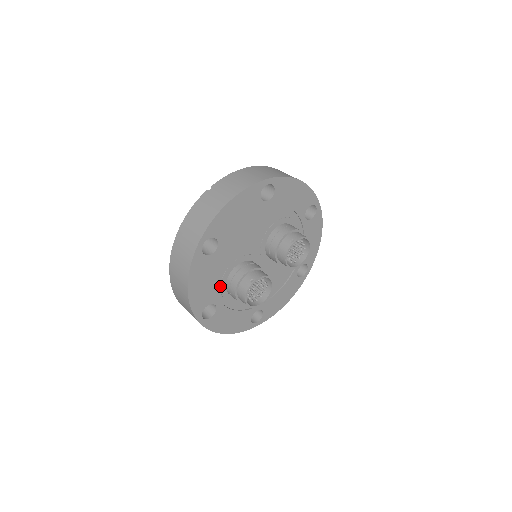
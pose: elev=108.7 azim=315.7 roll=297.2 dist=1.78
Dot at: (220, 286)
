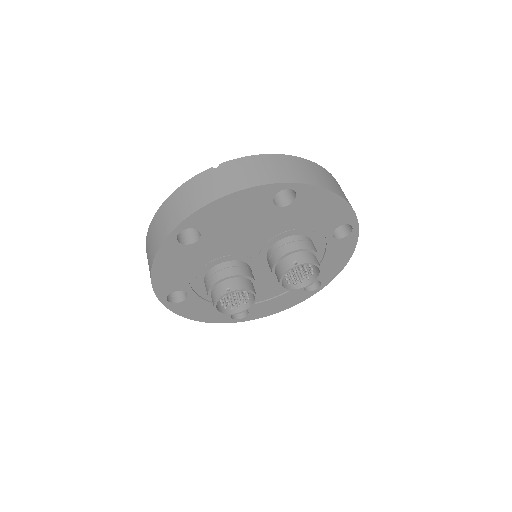
Dot at: (196, 277)
